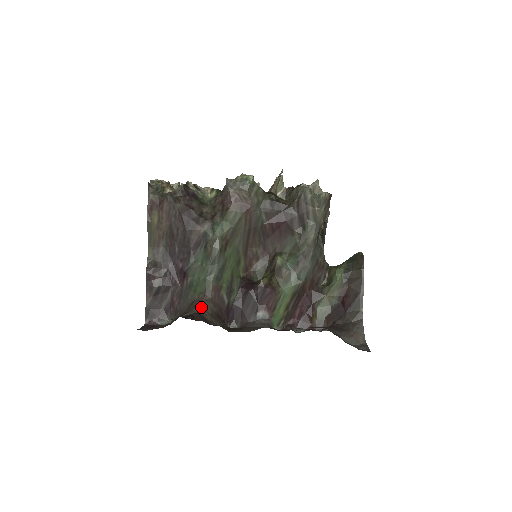
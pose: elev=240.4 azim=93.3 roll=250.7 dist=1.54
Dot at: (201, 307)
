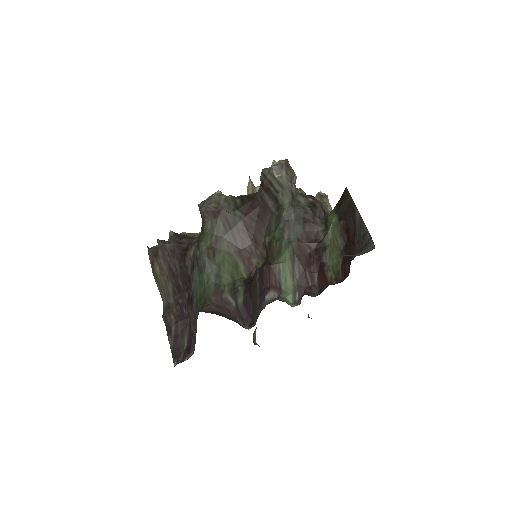
Dot at: occluded
